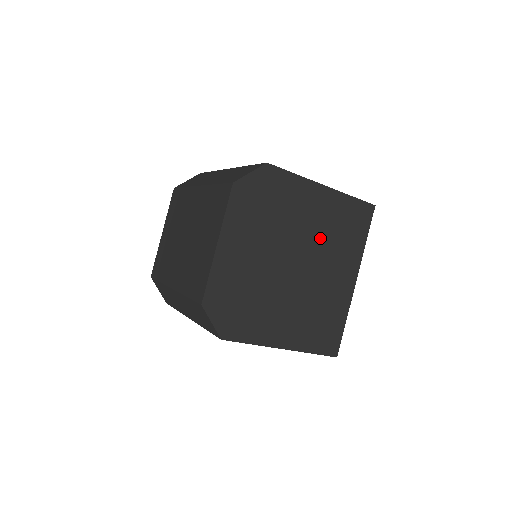
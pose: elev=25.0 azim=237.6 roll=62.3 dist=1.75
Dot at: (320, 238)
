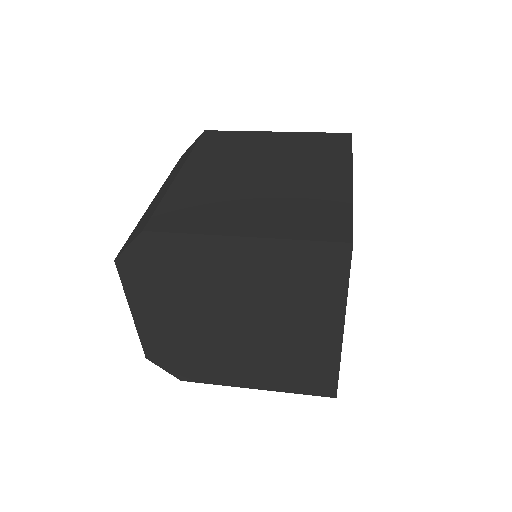
Dot at: (262, 295)
